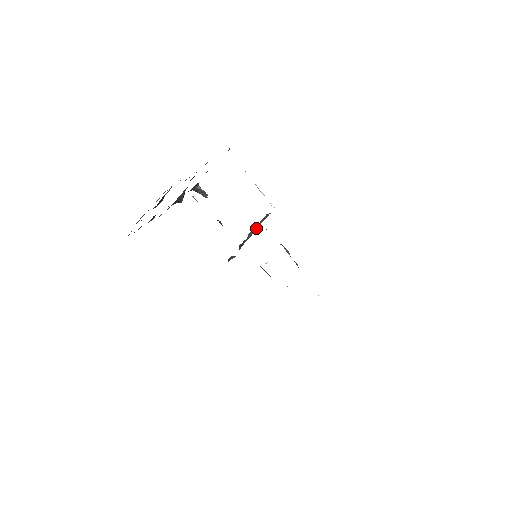
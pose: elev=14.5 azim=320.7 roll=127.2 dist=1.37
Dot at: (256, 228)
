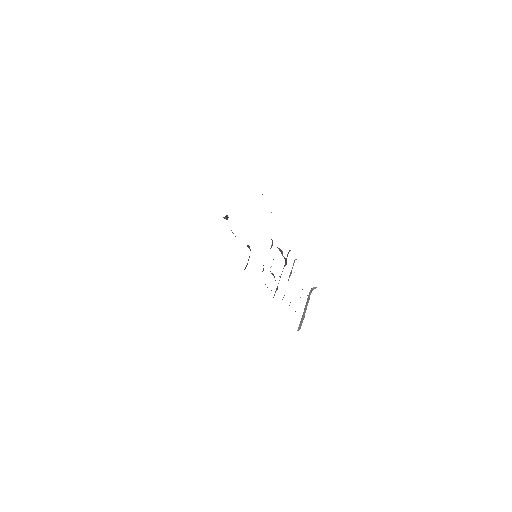
Dot at: occluded
